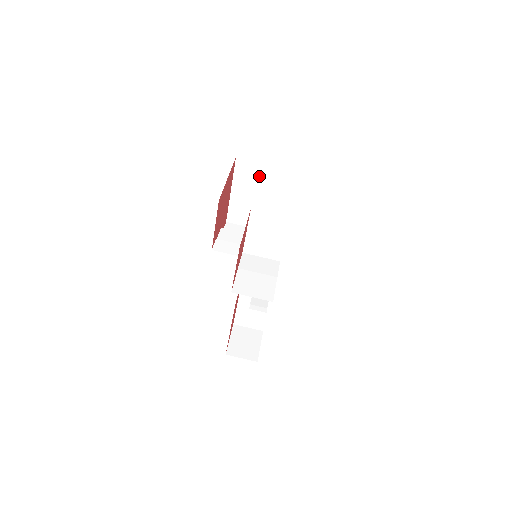
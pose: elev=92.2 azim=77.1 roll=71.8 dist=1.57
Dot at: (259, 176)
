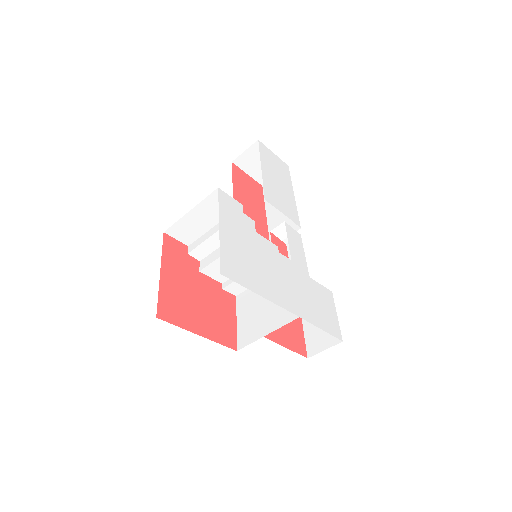
Dot at: occluded
